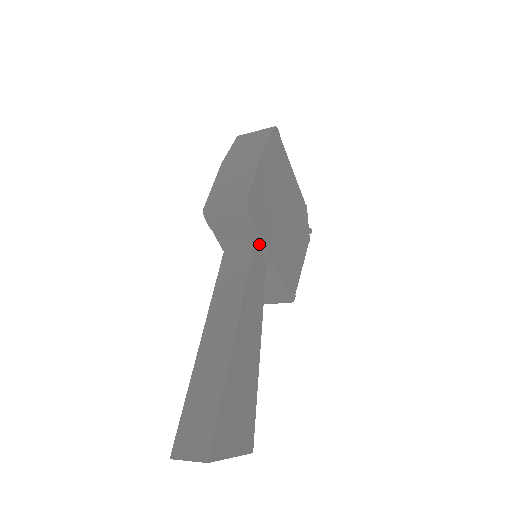
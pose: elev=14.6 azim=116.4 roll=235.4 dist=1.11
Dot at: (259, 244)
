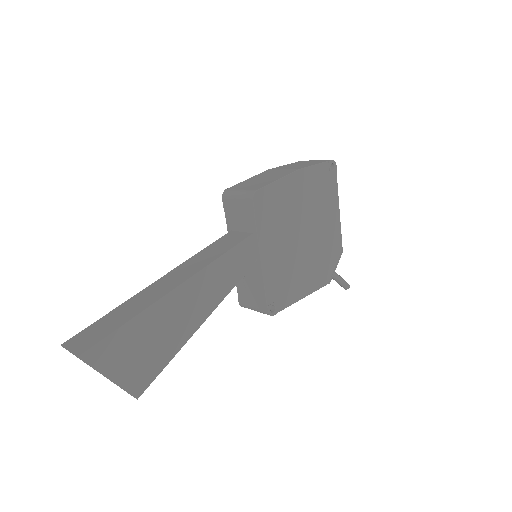
Dot at: (255, 238)
